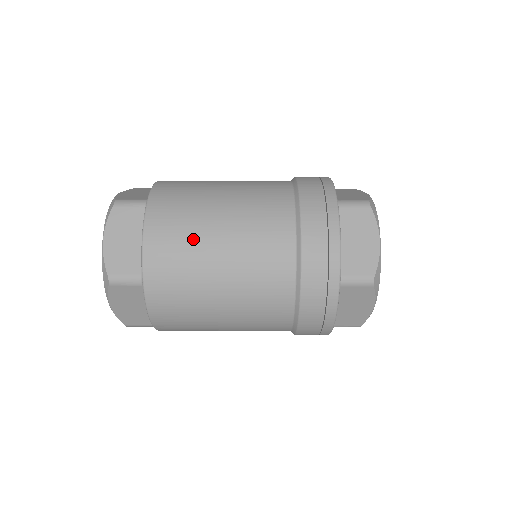
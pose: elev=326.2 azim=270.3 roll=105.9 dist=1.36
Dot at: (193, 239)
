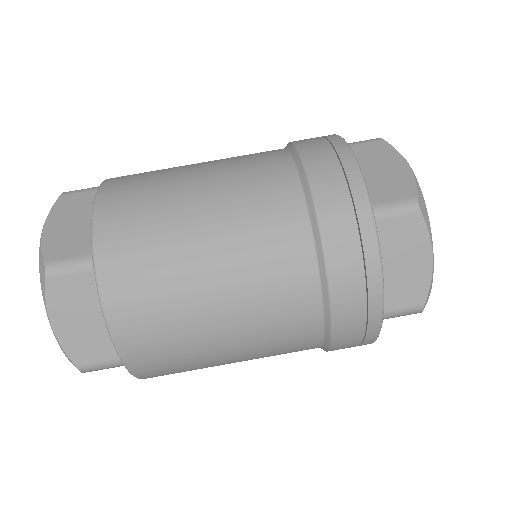
Dot at: occluded
